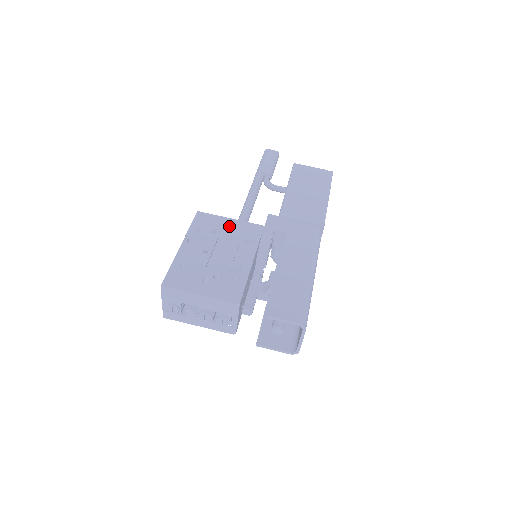
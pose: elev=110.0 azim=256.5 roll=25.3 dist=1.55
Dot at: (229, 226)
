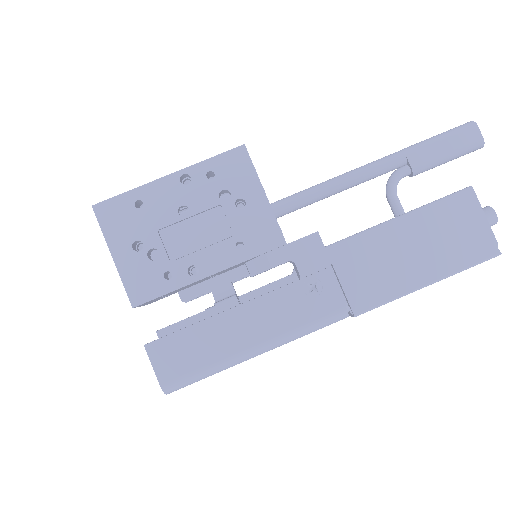
Dot at: (249, 203)
